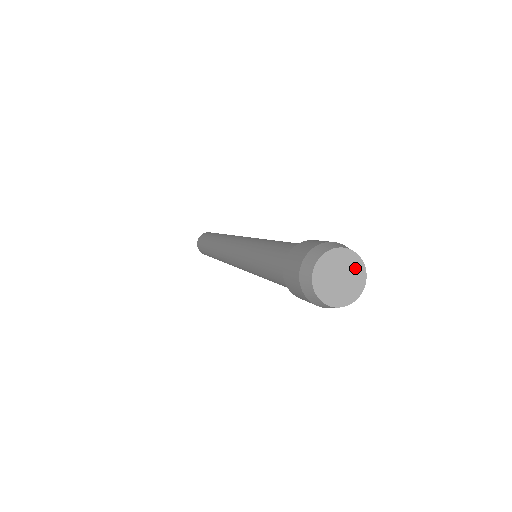
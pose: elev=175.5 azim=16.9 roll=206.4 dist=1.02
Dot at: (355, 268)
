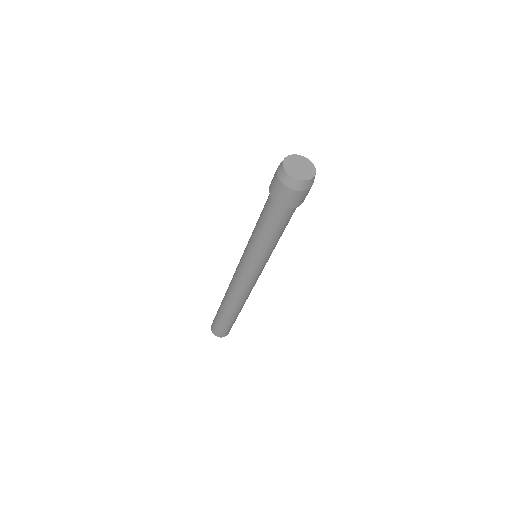
Dot at: (310, 168)
